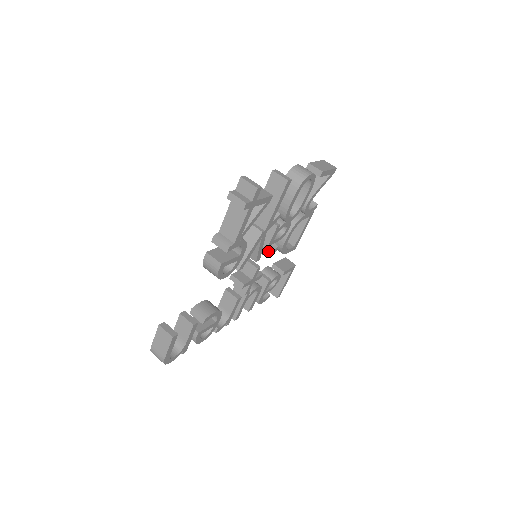
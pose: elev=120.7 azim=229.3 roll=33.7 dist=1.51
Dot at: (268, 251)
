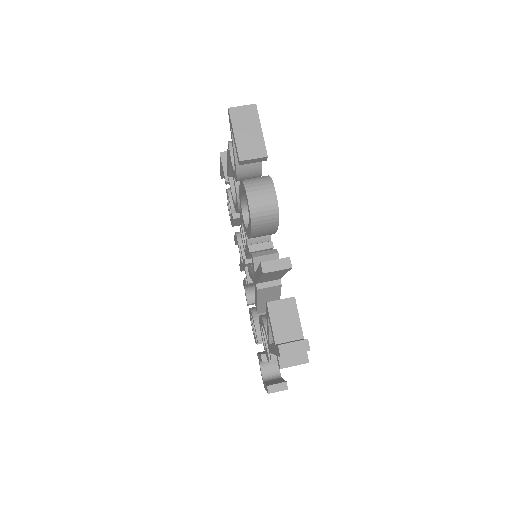
Dot at: occluded
